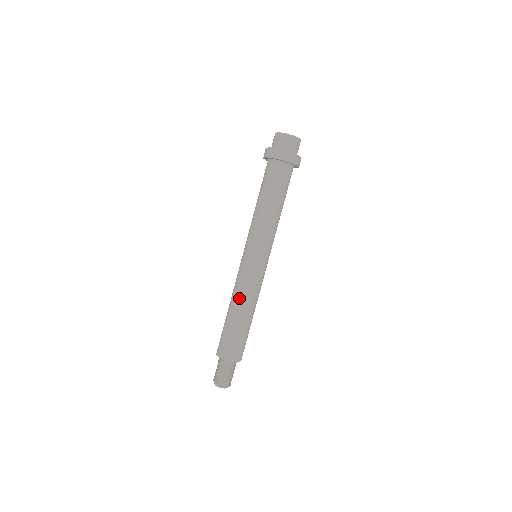
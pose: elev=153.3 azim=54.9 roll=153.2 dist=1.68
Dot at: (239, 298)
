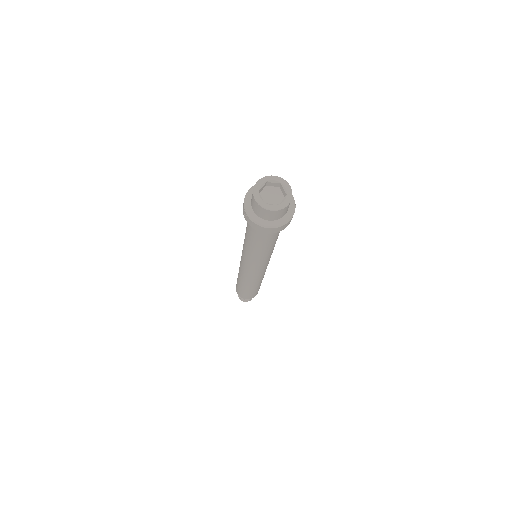
Dot at: (258, 282)
